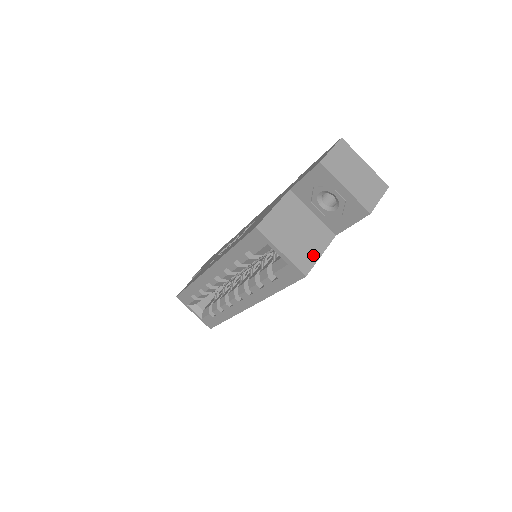
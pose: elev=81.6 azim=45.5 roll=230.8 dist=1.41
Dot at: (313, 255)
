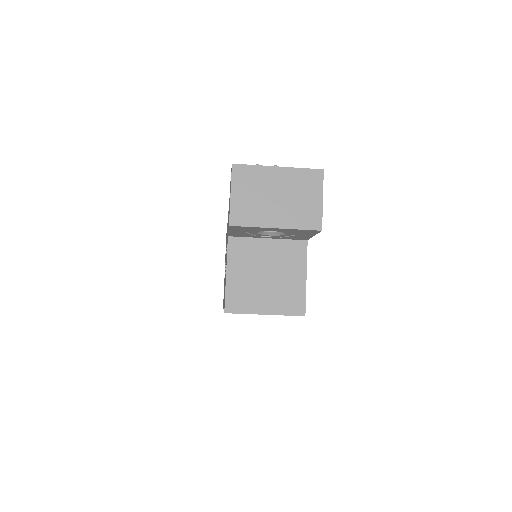
Dot at: (298, 286)
